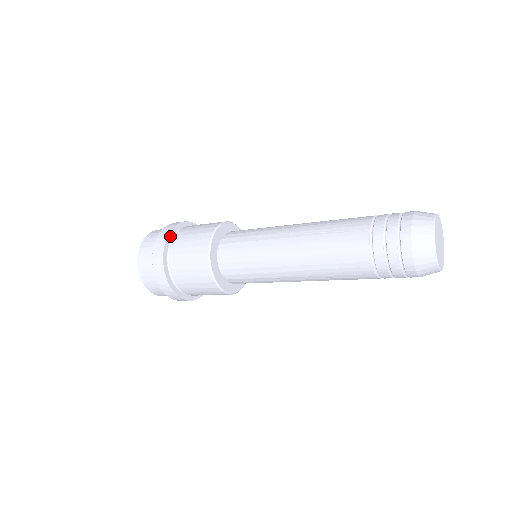
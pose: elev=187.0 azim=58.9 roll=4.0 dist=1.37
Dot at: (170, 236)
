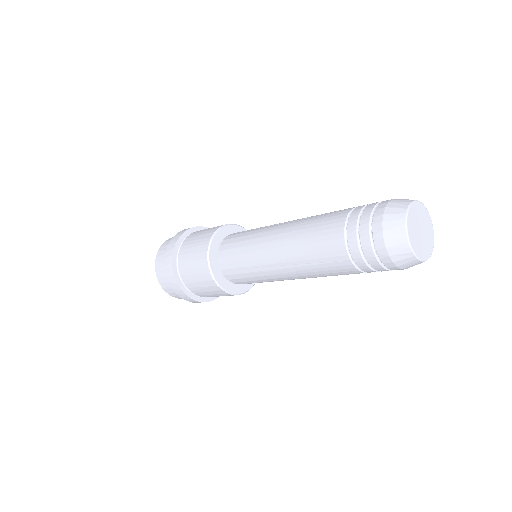
Dot at: (191, 231)
